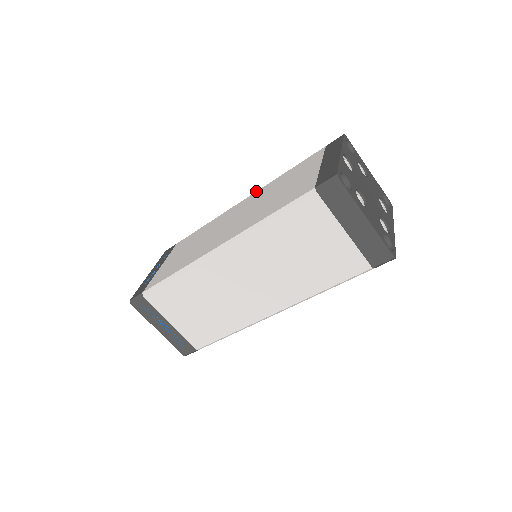
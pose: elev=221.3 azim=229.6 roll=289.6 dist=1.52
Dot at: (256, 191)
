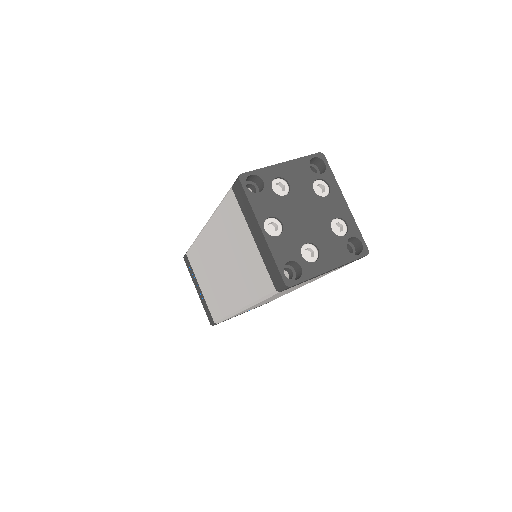
Dot at: (208, 222)
